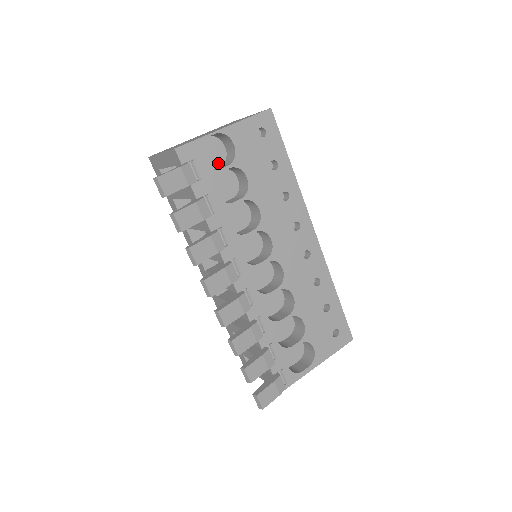
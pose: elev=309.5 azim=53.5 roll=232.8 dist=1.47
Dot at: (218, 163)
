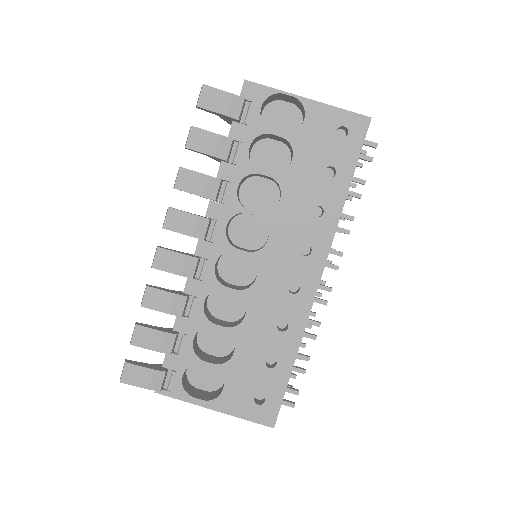
Dot at: occluded
